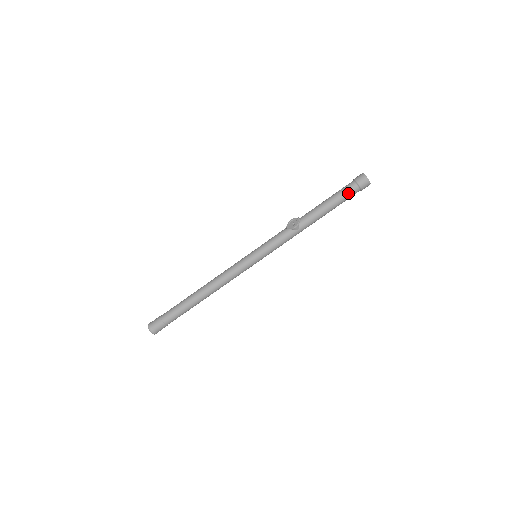
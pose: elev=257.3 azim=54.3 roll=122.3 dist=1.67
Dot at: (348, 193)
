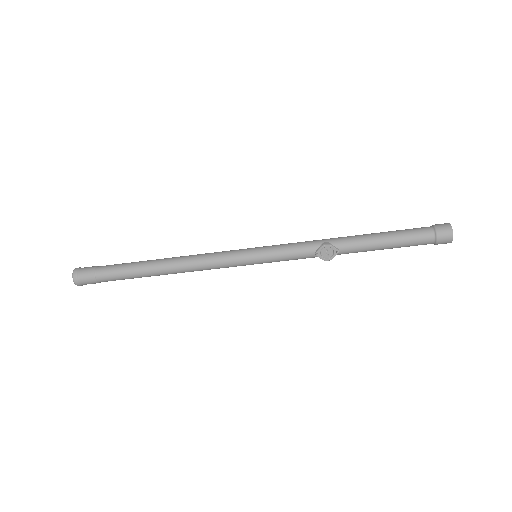
Dot at: occluded
